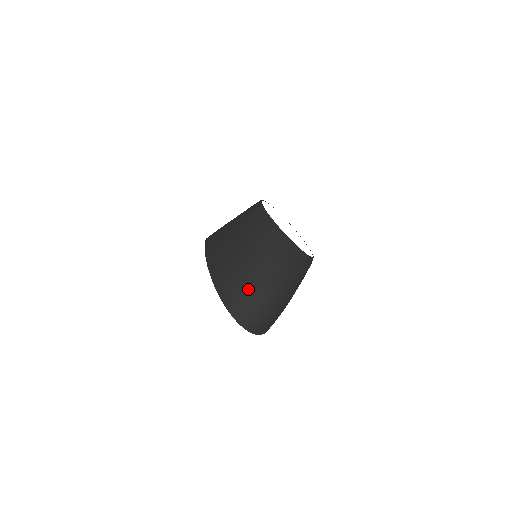
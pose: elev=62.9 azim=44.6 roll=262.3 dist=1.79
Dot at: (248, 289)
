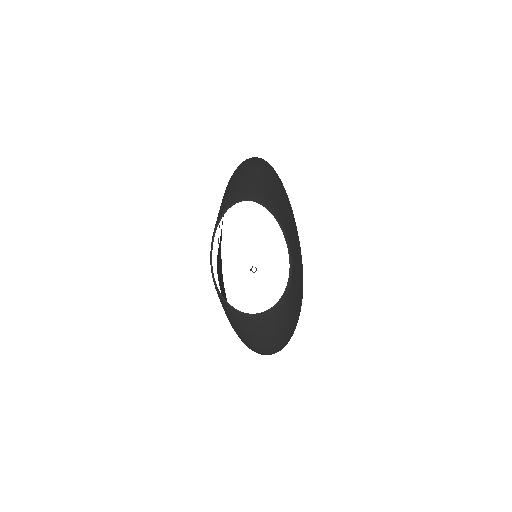
Dot at: occluded
